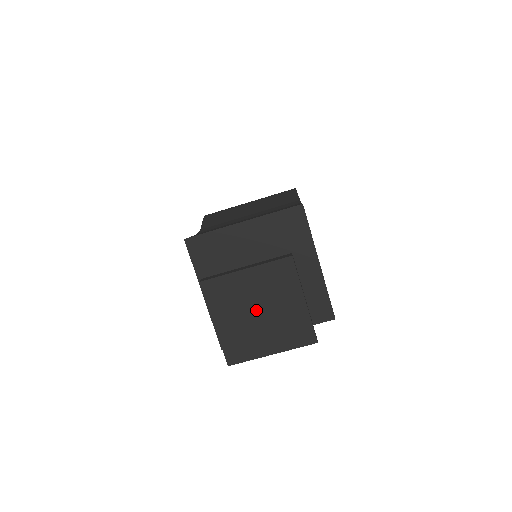
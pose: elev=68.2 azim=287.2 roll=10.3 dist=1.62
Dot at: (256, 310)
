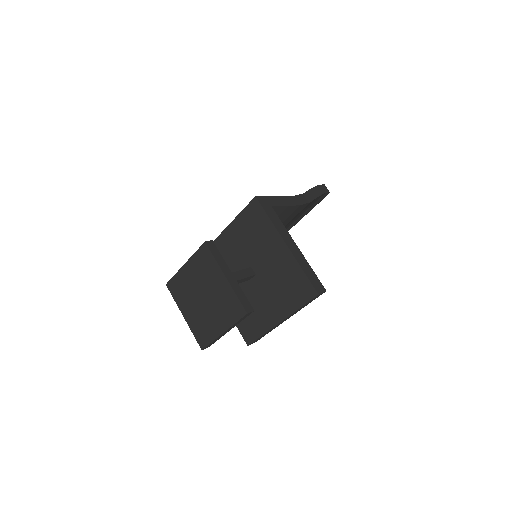
Dot at: (201, 296)
